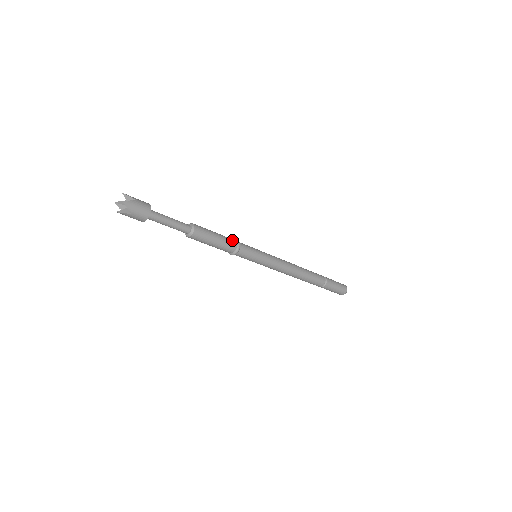
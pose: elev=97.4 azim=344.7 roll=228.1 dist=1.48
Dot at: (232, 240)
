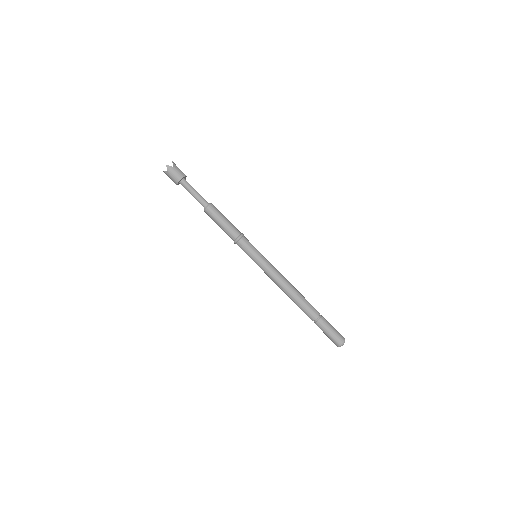
Dot at: (237, 231)
